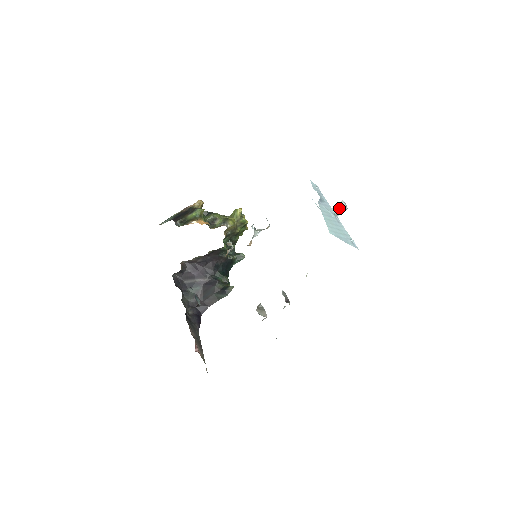
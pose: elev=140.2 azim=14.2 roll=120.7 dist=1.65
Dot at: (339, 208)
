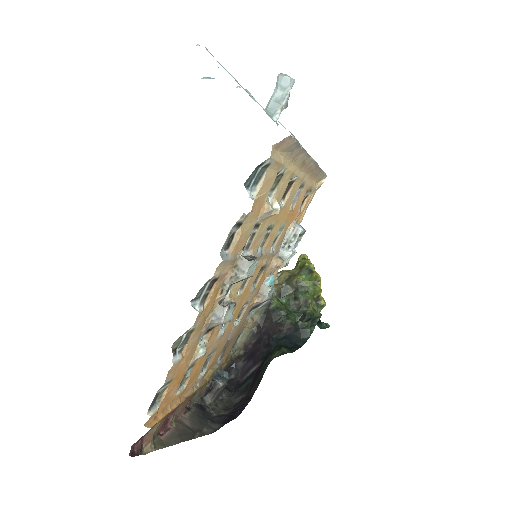
Dot at: (276, 85)
